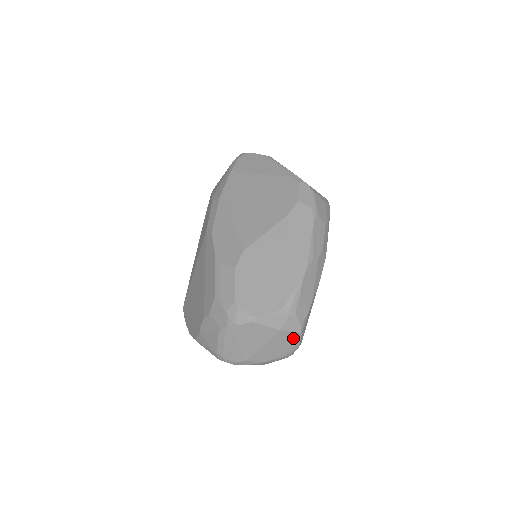
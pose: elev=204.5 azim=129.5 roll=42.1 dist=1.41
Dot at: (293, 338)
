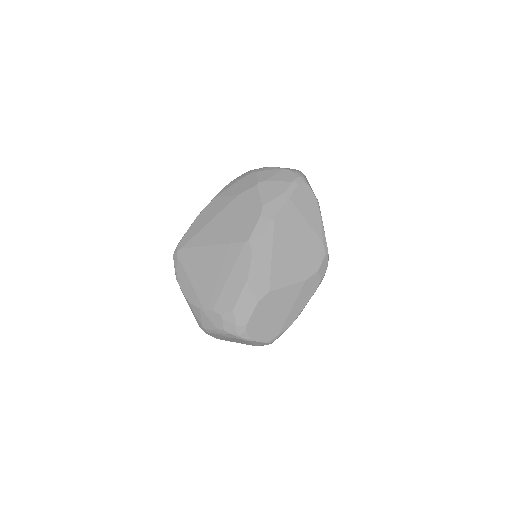
Dot at: occluded
